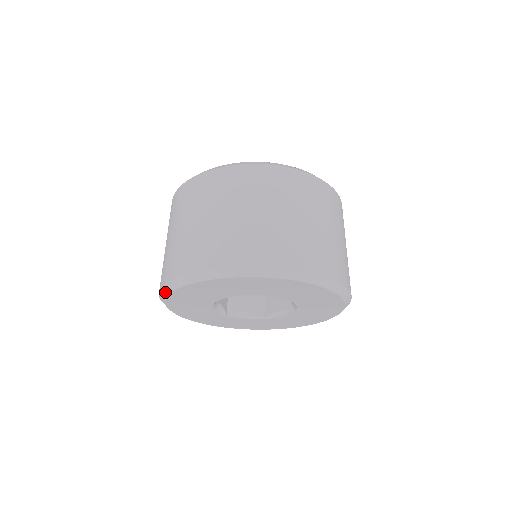
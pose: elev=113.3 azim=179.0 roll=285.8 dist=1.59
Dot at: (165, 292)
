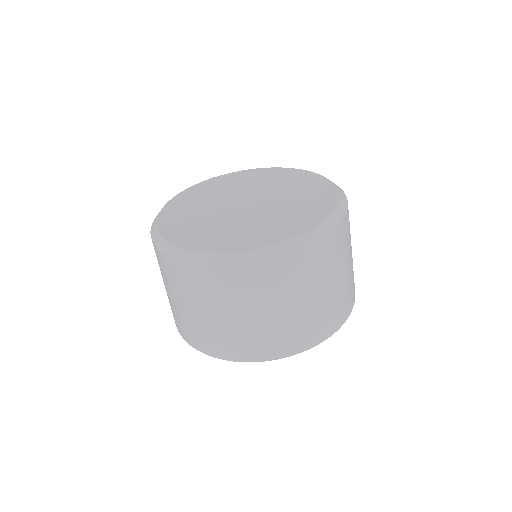
Dot at: occluded
